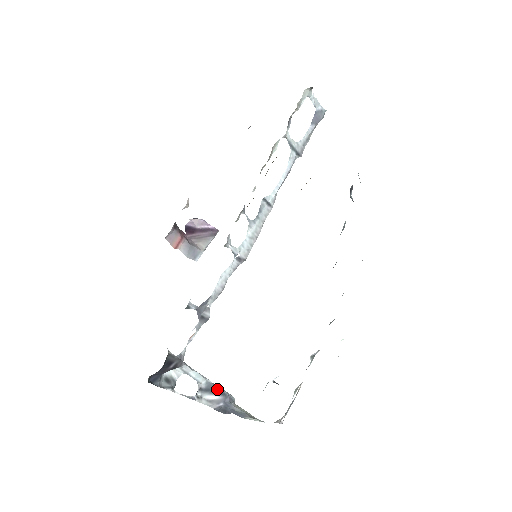
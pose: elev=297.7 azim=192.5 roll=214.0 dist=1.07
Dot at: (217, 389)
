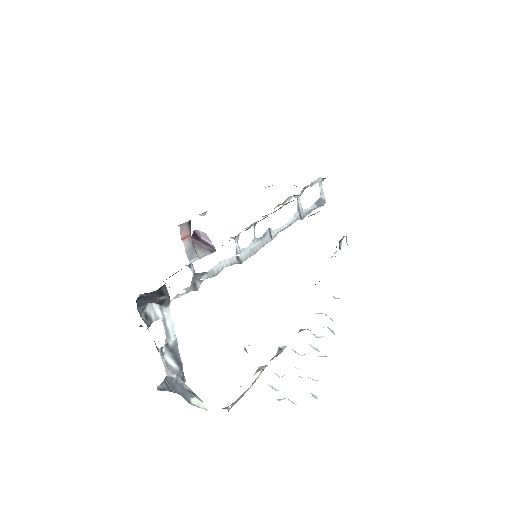
Dot at: (179, 356)
